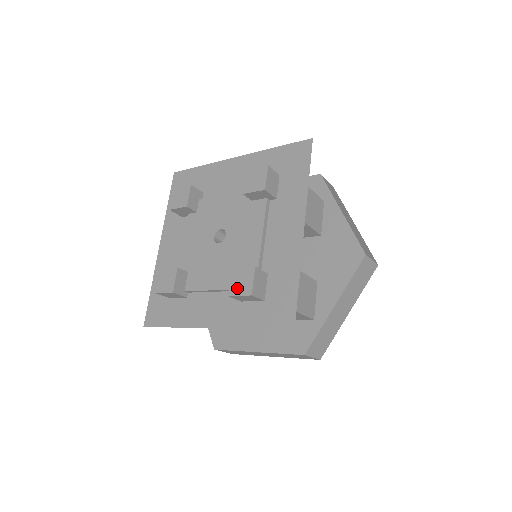
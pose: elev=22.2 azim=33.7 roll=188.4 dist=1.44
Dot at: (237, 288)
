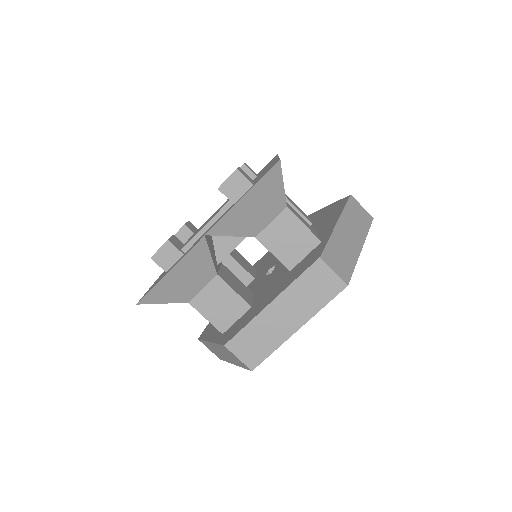
Dot at: occluded
